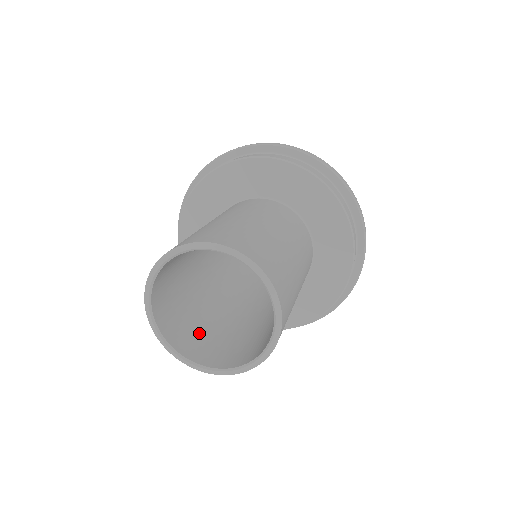
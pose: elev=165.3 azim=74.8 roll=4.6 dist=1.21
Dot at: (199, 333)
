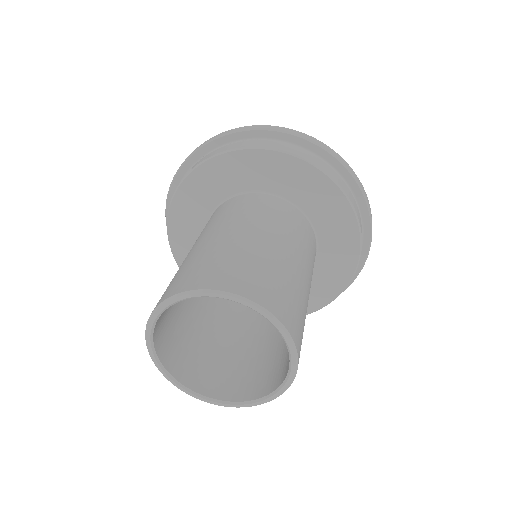
Dot at: (205, 356)
